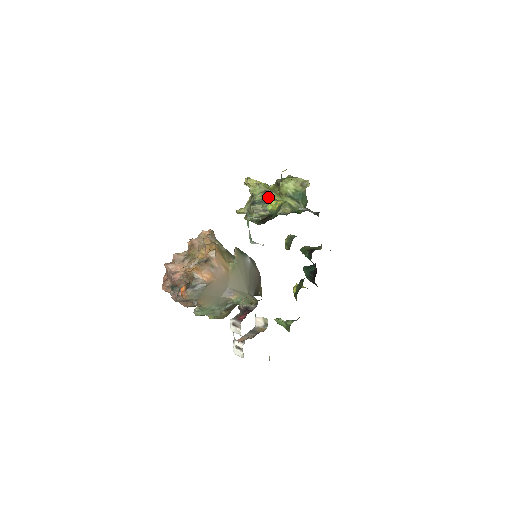
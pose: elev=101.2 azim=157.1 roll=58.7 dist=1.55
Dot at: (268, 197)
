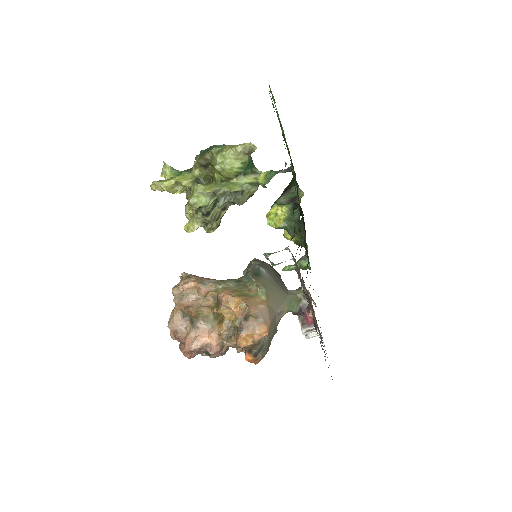
Dot at: occluded
